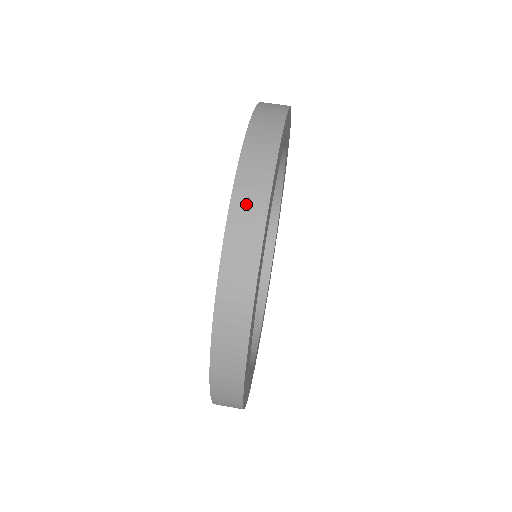
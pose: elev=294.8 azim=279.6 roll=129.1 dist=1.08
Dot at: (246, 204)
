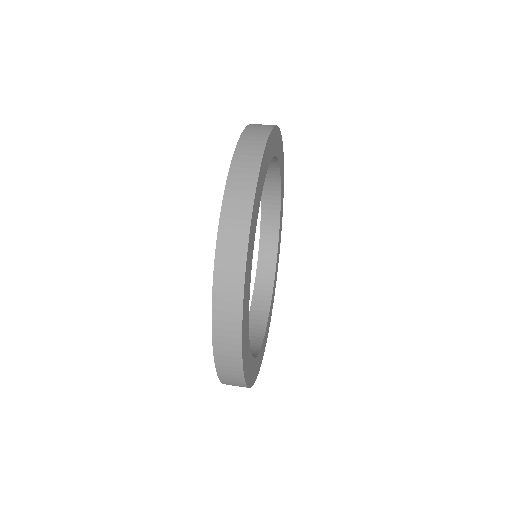
Dot at: (235, 203)
